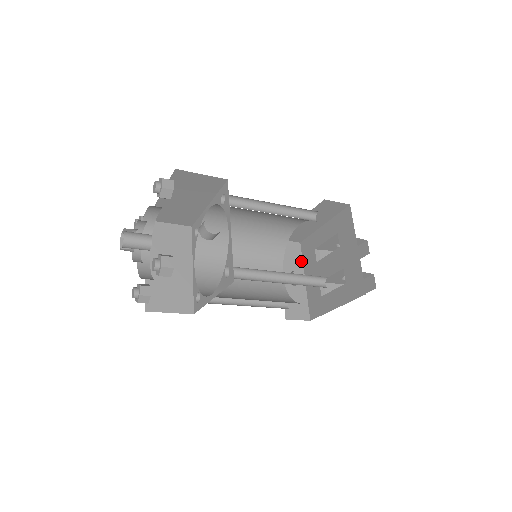
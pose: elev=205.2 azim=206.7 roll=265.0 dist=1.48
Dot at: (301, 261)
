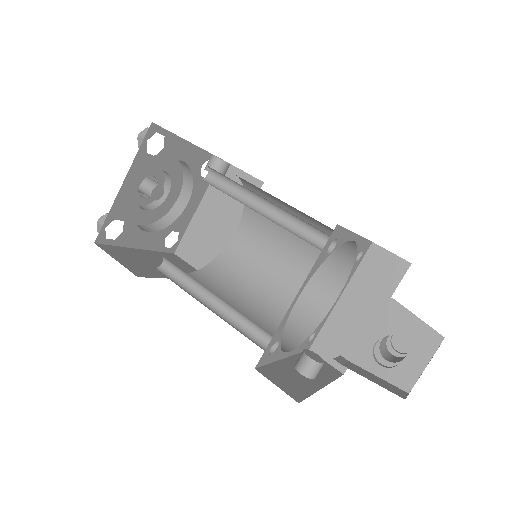
Dot at: (332, 378)
